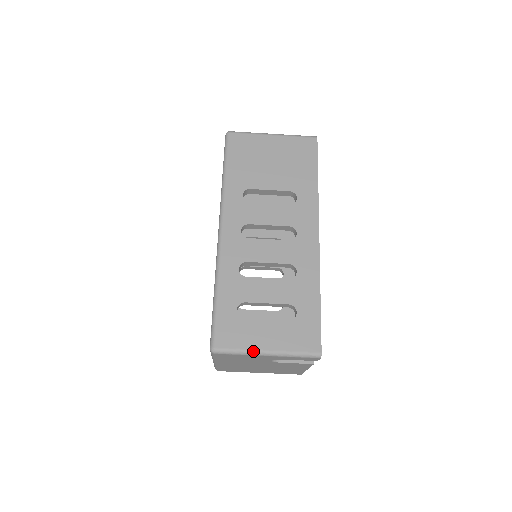
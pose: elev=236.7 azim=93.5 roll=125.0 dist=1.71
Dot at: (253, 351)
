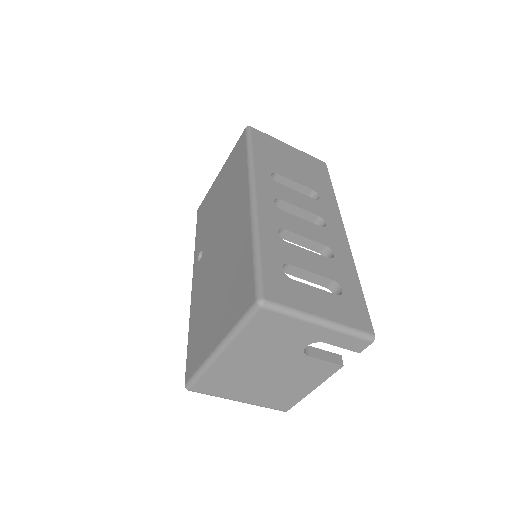
Dot at: (307, 314)
